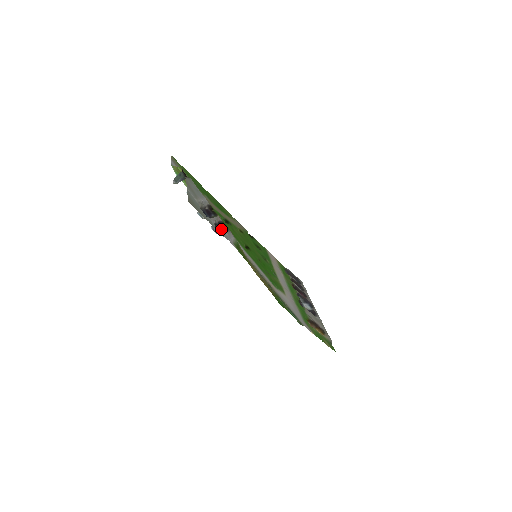
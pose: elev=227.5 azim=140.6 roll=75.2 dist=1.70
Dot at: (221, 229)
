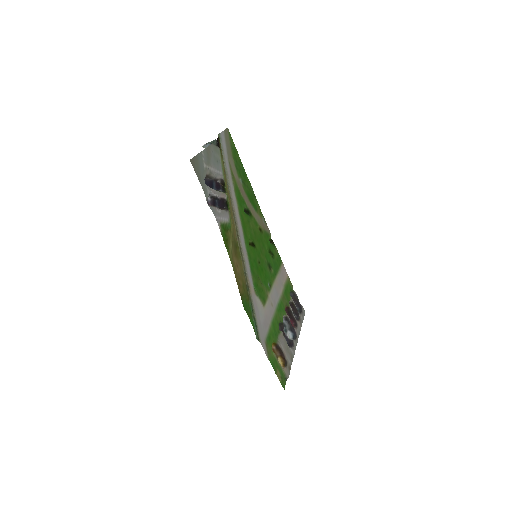
Dot at: (220, 206)
